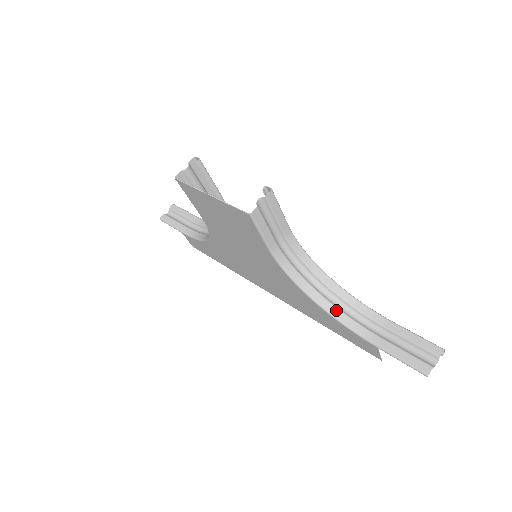
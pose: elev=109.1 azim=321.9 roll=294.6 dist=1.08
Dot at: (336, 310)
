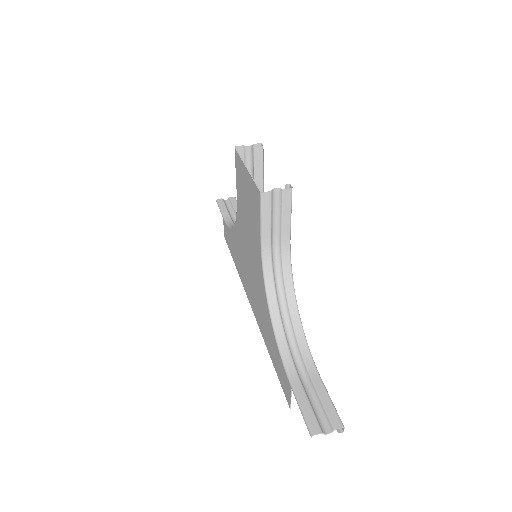
Dot at: (283, 336)
